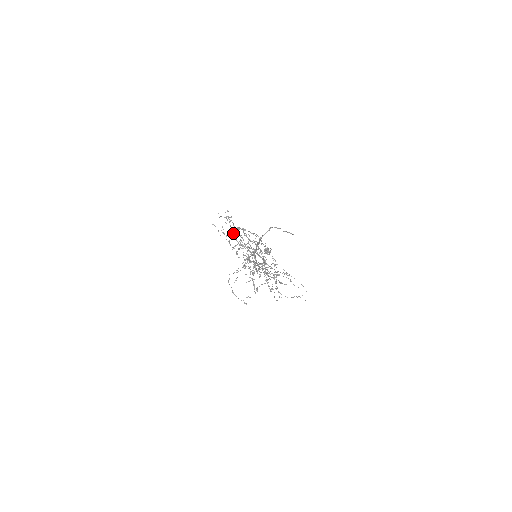
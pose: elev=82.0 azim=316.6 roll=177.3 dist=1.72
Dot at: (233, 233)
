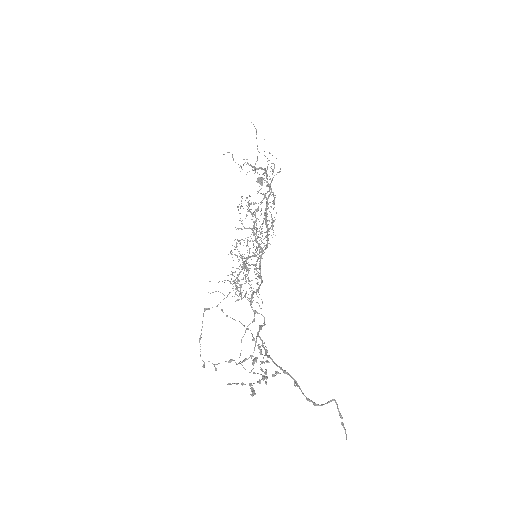
Dot at: occluded
